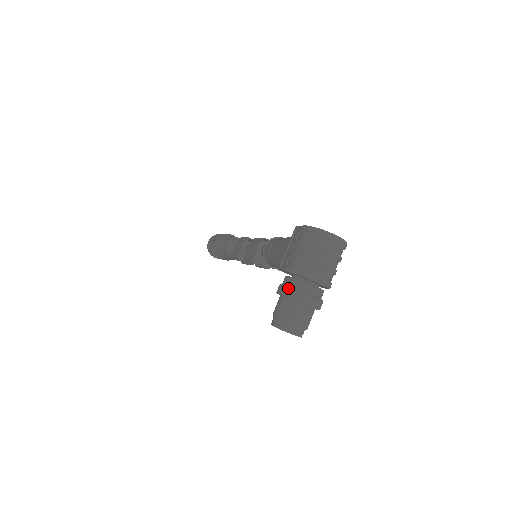
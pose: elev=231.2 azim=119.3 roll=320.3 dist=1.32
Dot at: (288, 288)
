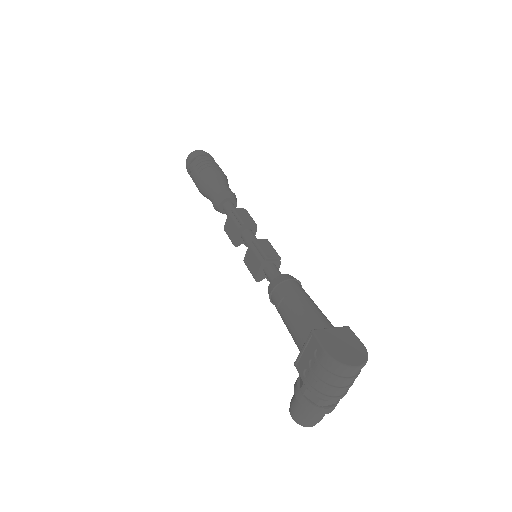
Dot at: (307, 403)
